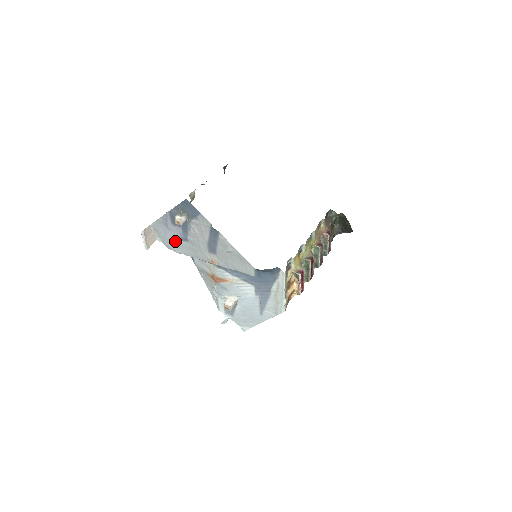
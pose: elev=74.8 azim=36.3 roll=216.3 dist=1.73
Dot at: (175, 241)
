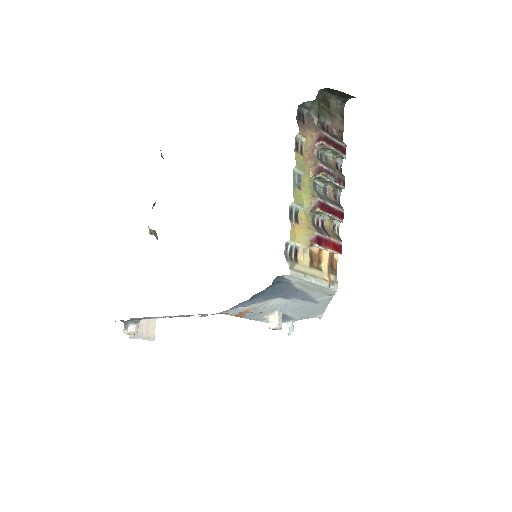
Dot at: occluded
